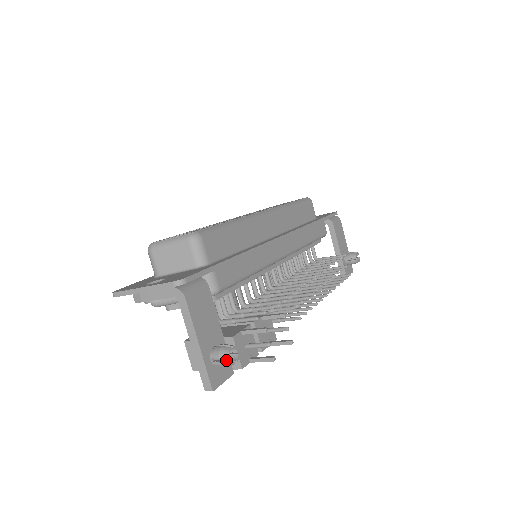
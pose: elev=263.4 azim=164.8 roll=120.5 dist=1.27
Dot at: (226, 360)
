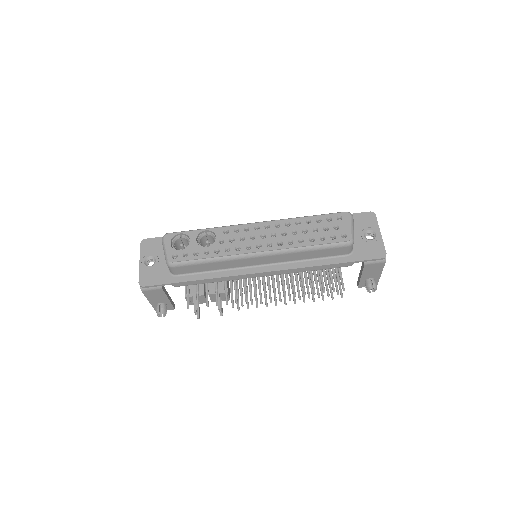
Dot at: (157, 314)
